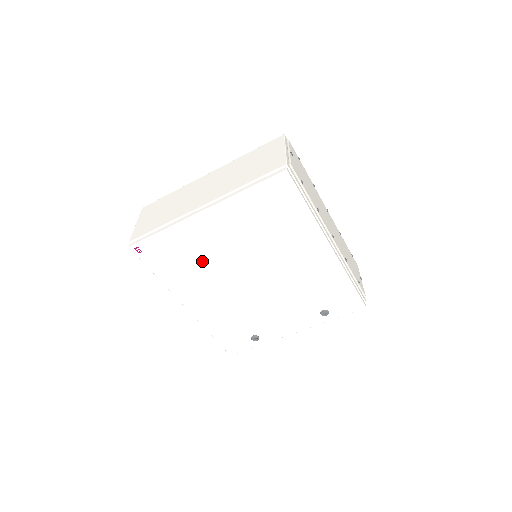
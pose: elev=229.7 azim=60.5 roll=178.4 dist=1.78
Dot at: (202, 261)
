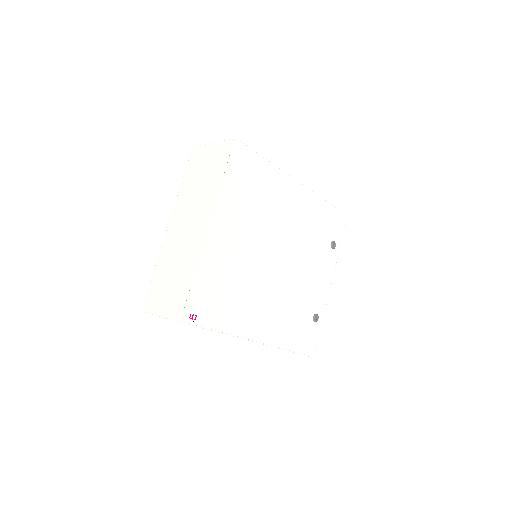
Dot at: (241, 279)
